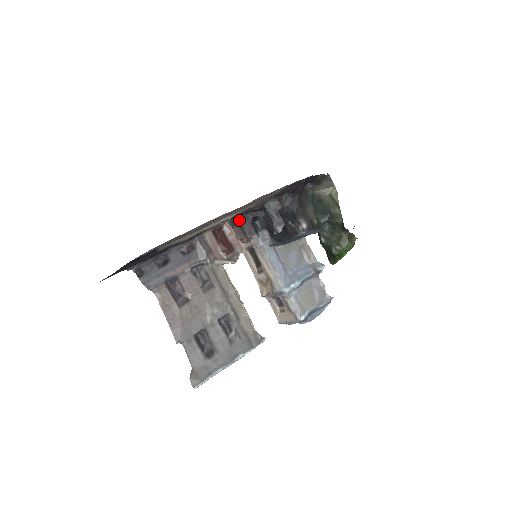
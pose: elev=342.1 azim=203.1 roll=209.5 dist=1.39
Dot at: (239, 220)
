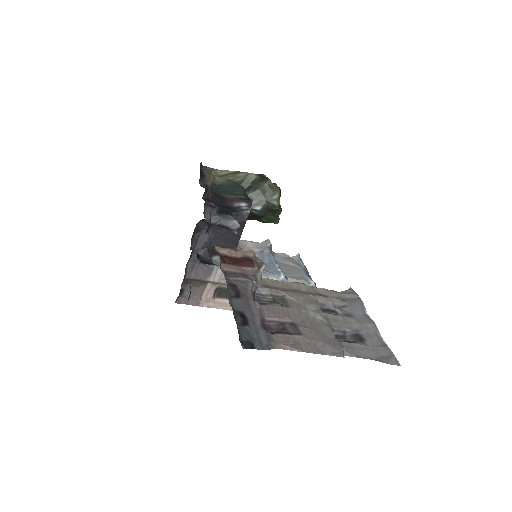
Dot at: (186, 277)
